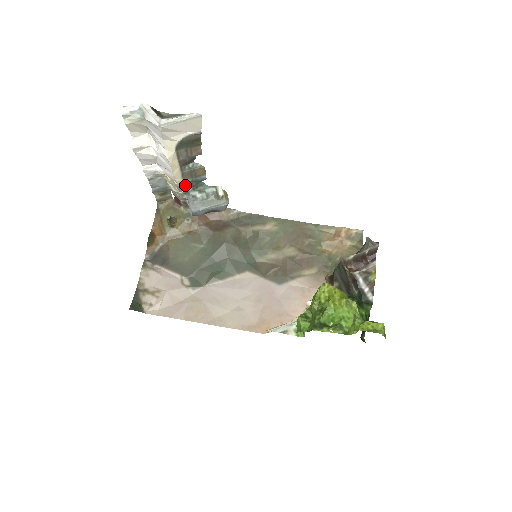
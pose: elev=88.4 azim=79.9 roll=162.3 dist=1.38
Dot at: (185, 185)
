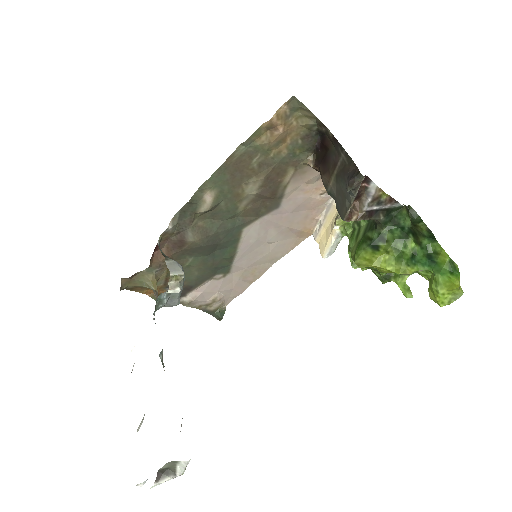
Dot at: occluded
